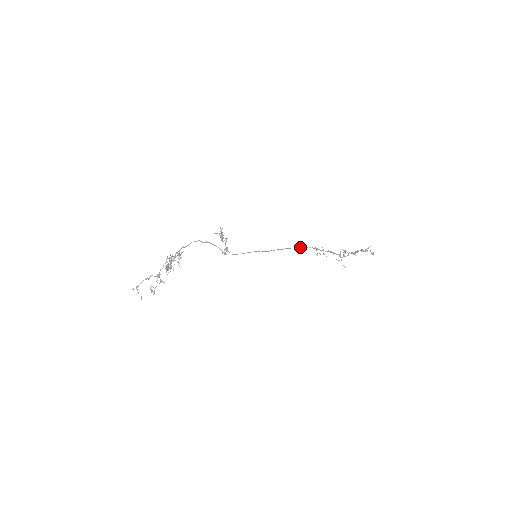
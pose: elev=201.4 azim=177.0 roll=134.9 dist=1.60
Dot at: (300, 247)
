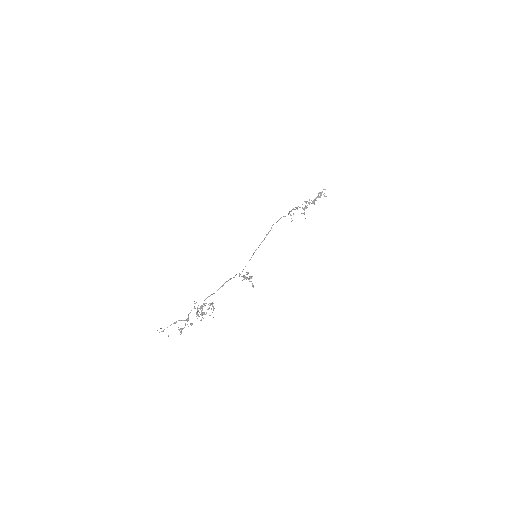
Dot at: occluded
